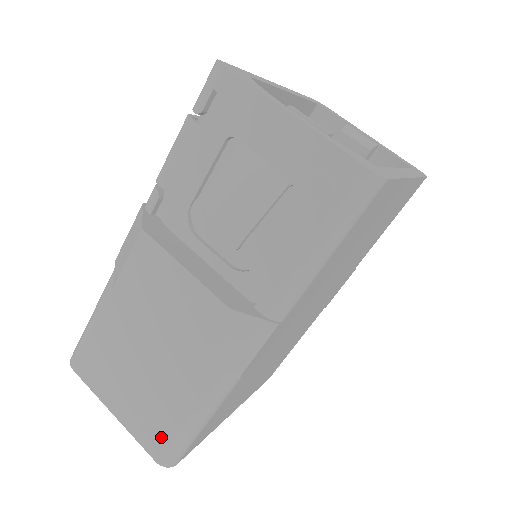
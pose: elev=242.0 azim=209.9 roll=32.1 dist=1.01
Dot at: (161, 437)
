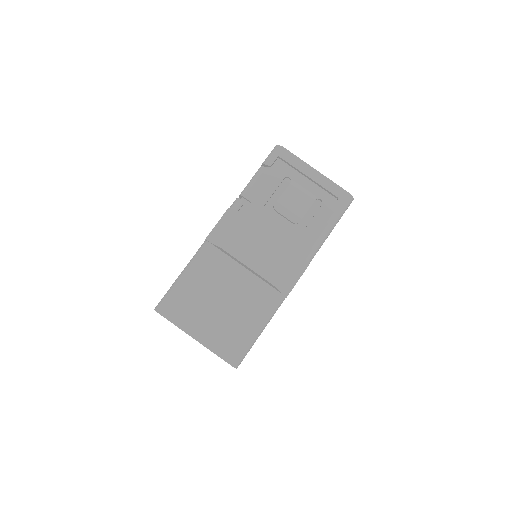
Dot at: (235, 345)
